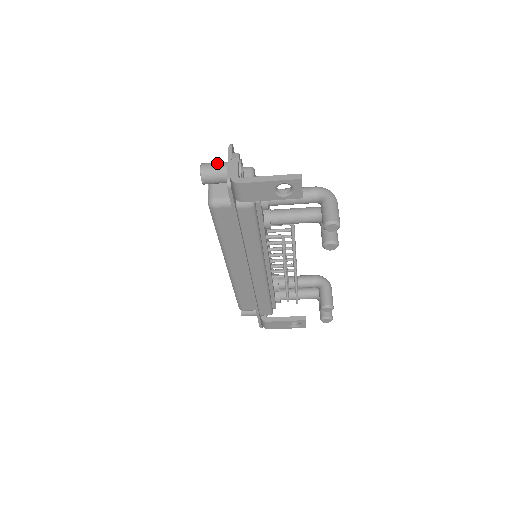
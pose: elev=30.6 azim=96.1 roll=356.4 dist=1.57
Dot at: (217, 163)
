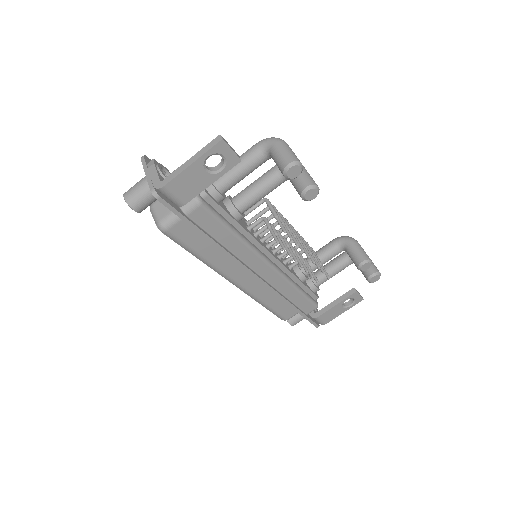
Dot at: (137, 183)
